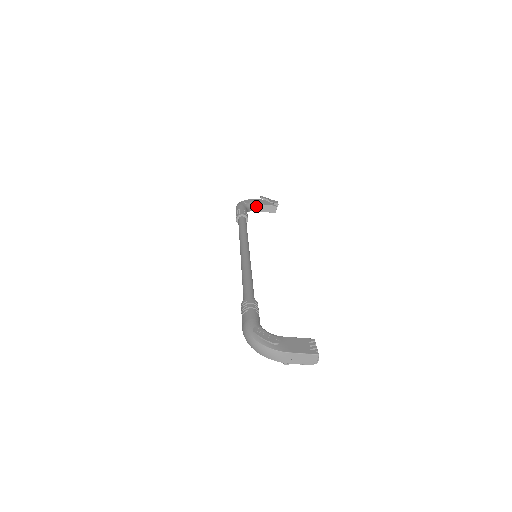
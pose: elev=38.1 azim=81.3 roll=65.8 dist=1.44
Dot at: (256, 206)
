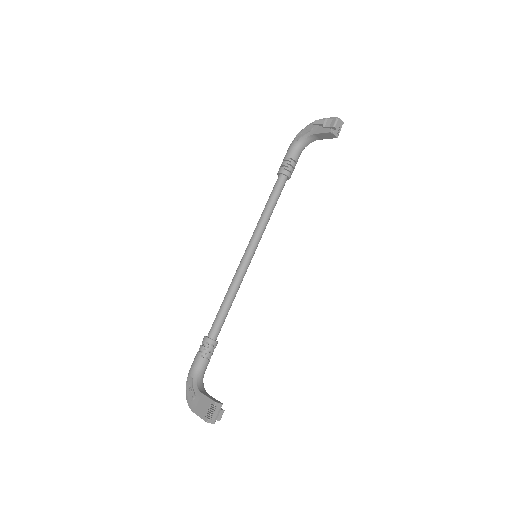
Dot at: (312, 136)
